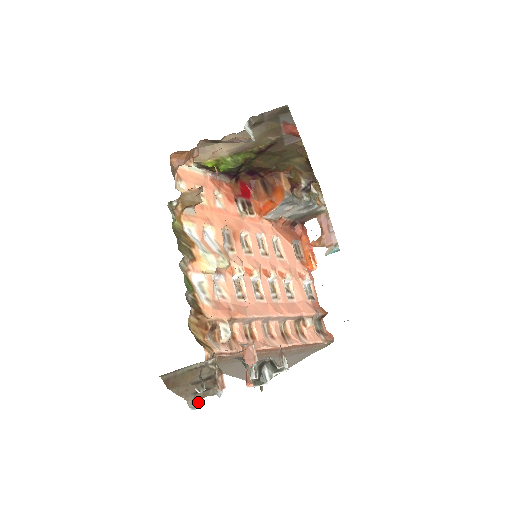
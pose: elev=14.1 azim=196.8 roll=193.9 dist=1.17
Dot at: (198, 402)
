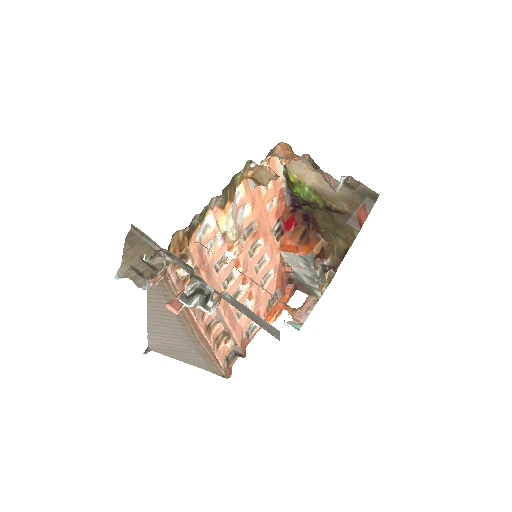
Dot at: (125, 277)
